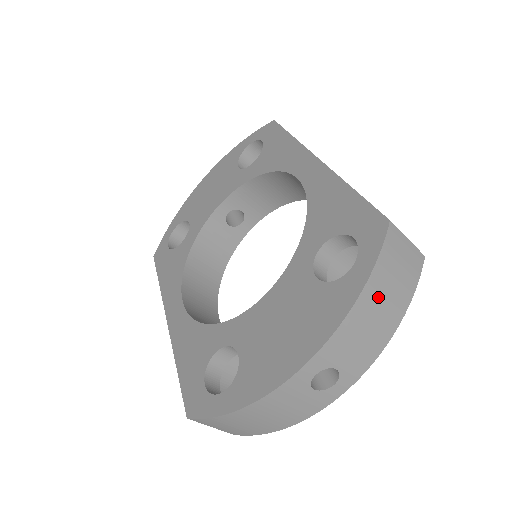
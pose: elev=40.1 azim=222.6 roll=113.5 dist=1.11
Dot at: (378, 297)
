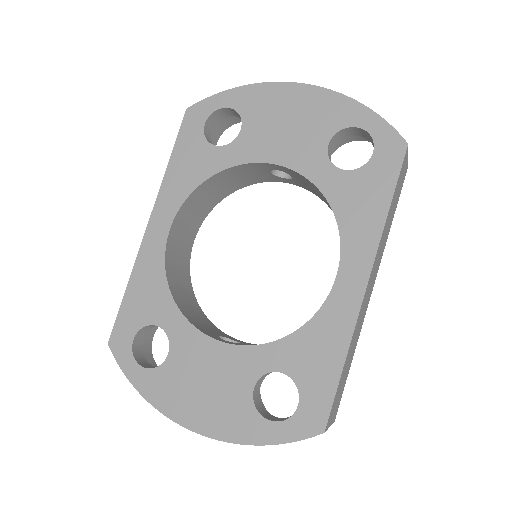
Dot at: occluded
